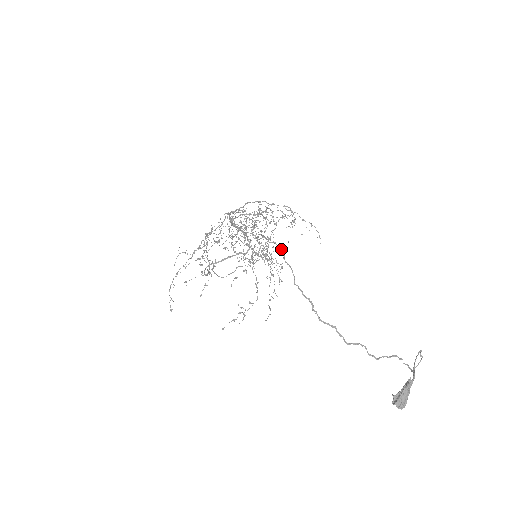
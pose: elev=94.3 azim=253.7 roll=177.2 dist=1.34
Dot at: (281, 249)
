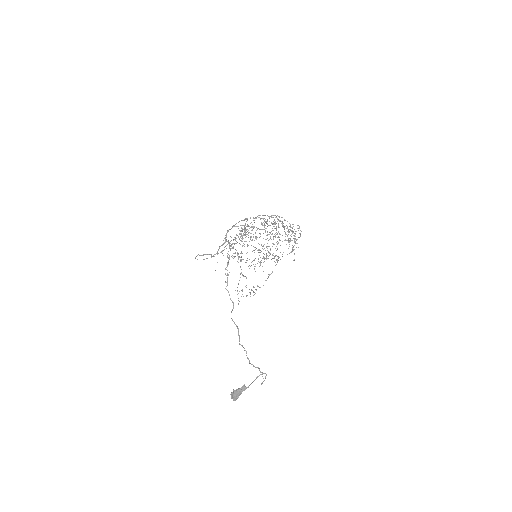
Dot at: occluded
